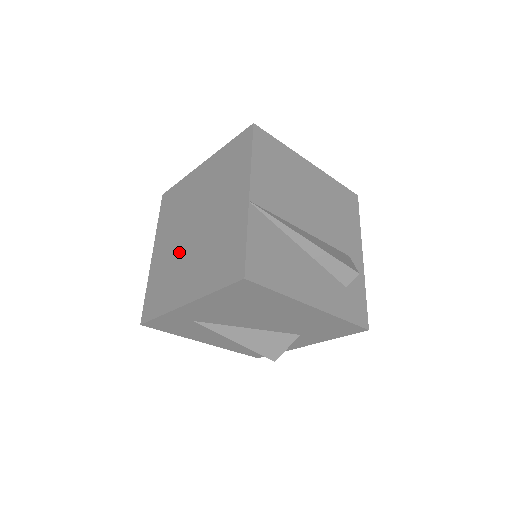
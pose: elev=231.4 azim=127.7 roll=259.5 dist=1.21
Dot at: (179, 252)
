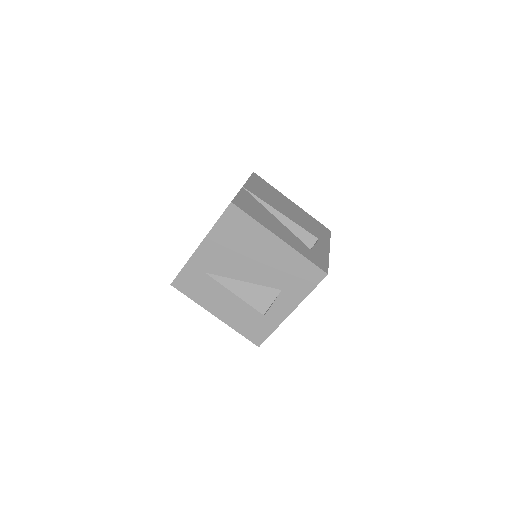
Dot at: occluded
